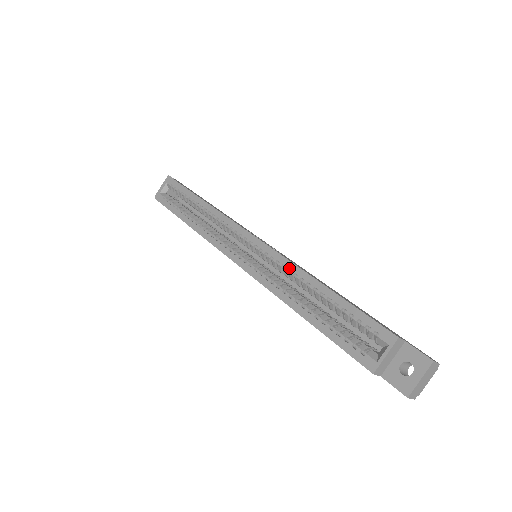
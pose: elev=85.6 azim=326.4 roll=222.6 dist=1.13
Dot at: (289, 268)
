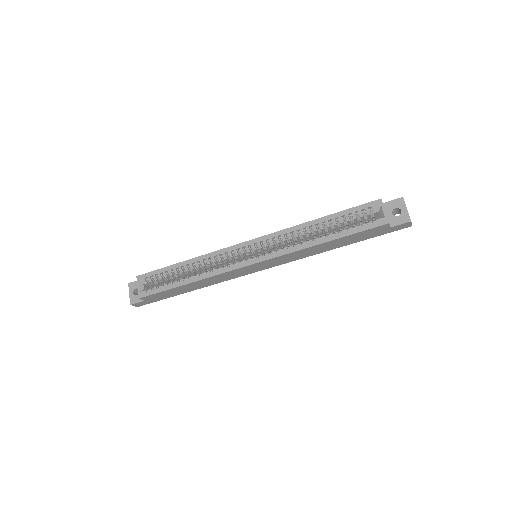
Dot at: (290, 232)
